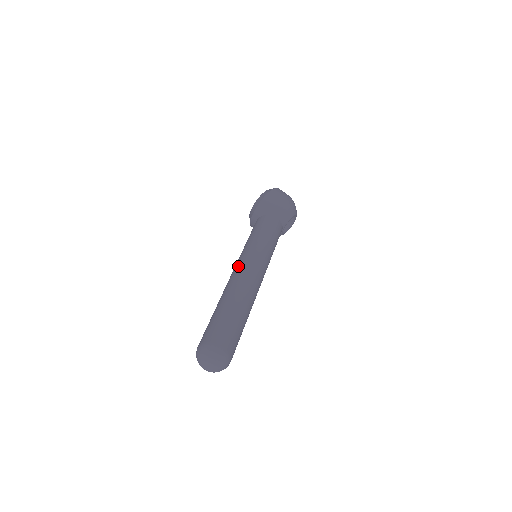
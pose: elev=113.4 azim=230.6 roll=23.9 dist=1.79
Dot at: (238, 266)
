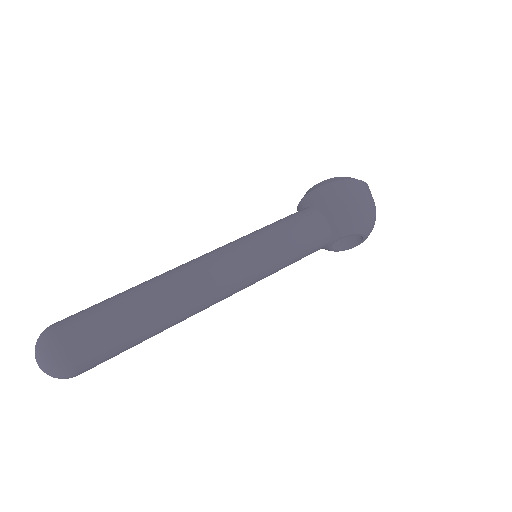
Dot at: (208, 254)
